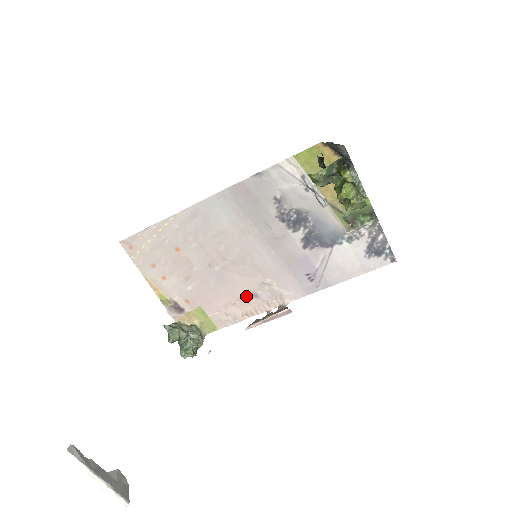
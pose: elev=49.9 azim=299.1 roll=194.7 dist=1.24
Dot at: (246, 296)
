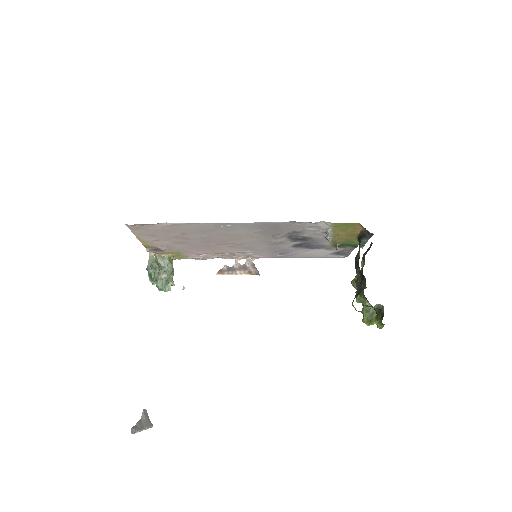
Dot at: (224, 253)
